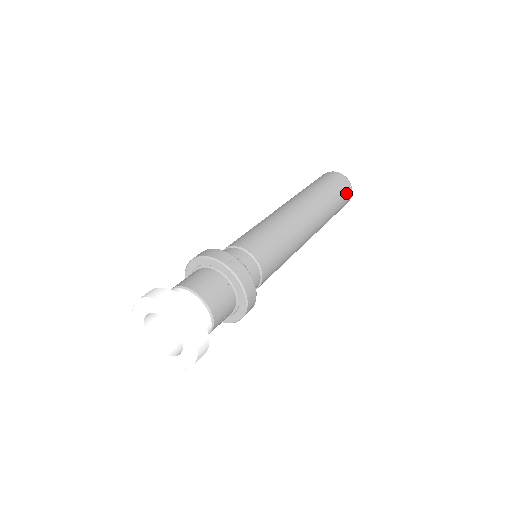
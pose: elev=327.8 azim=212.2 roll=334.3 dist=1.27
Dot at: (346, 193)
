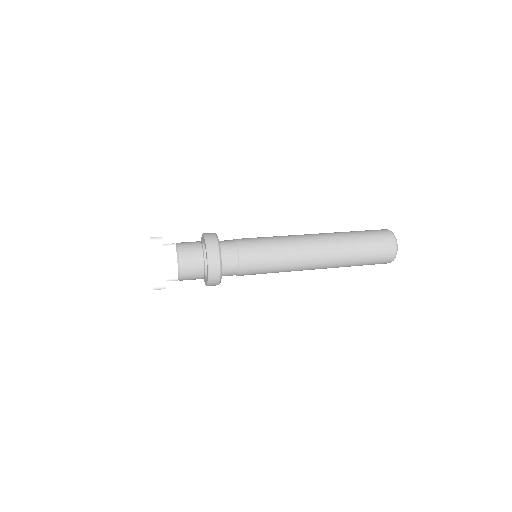
Dot at: (379, 232)
